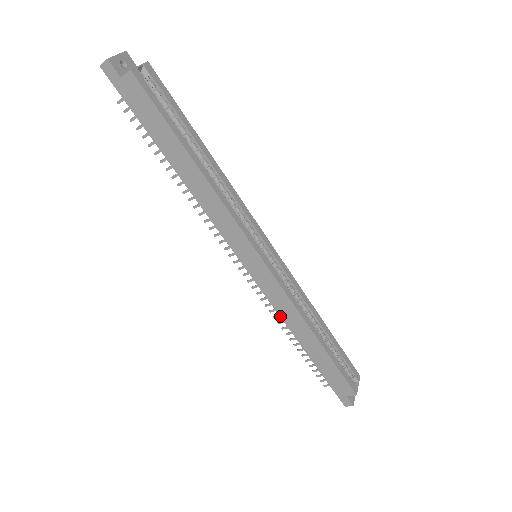
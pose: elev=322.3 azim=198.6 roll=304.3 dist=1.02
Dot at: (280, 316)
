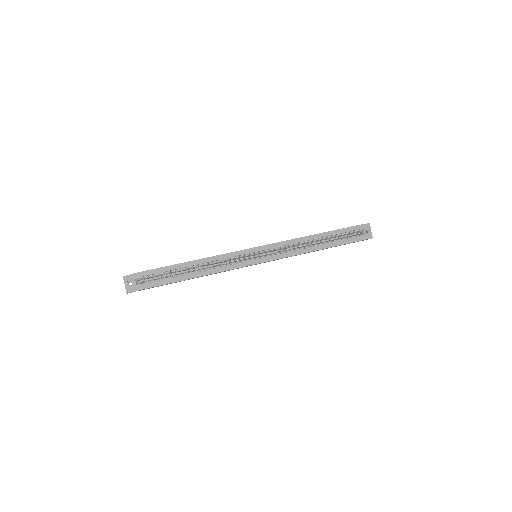
Dot at: occluded
